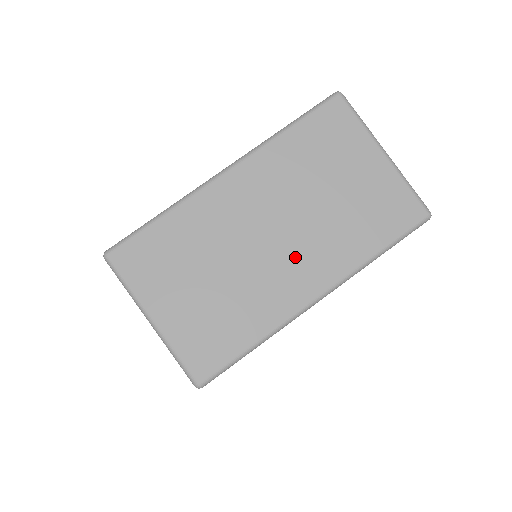
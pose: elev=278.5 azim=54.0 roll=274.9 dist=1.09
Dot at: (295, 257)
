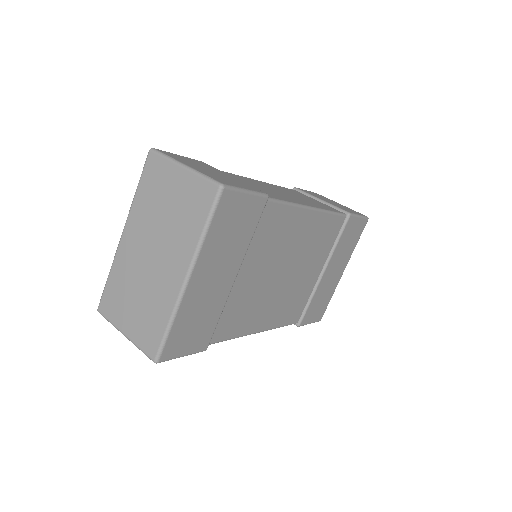
Dot at: (166, 261)
